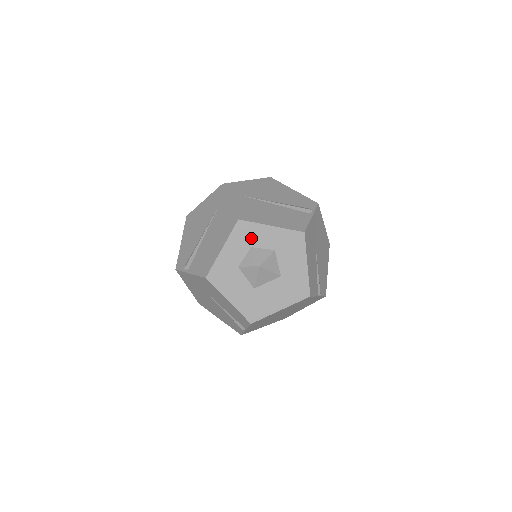
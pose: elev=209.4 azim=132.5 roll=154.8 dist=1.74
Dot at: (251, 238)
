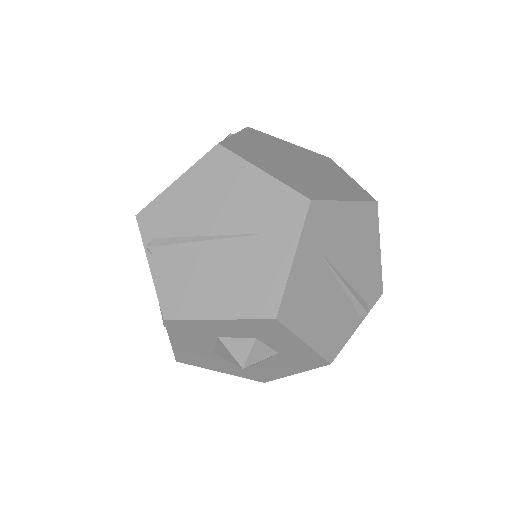
Dot at: (267, 335)
